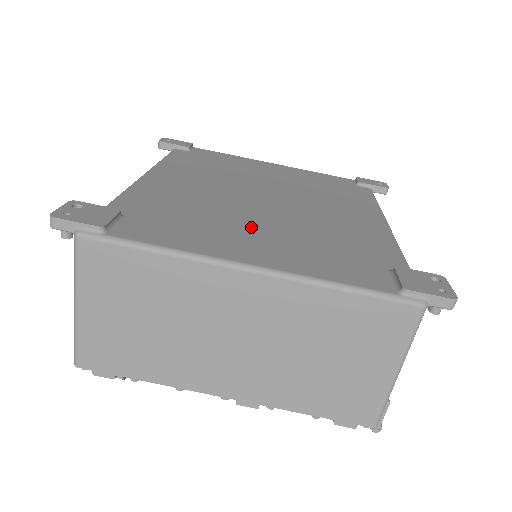
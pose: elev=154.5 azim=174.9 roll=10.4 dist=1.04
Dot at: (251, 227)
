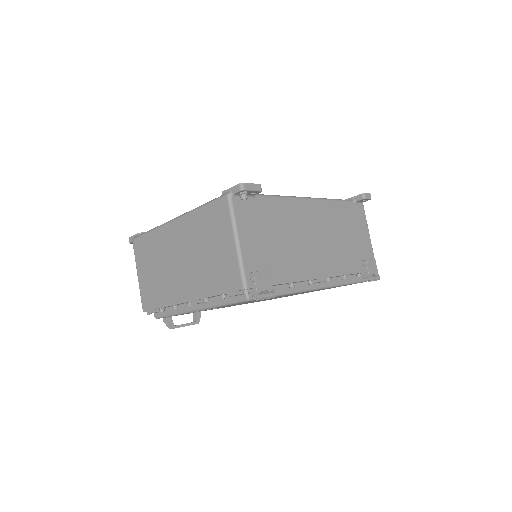
Dot at: occluded
